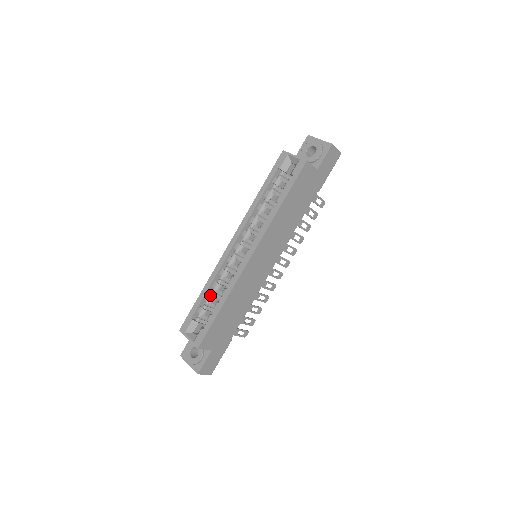
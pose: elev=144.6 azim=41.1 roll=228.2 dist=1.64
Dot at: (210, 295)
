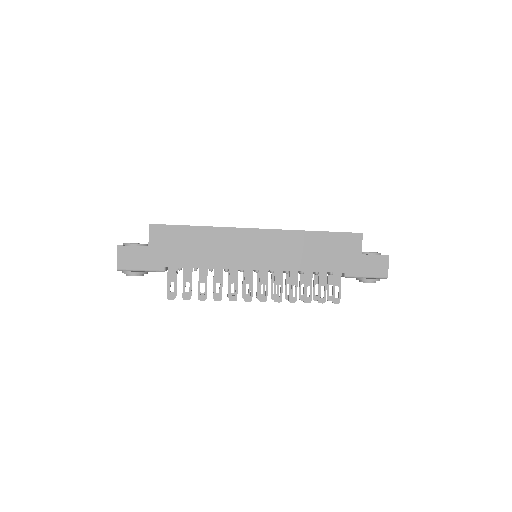
Dot at: occluded
